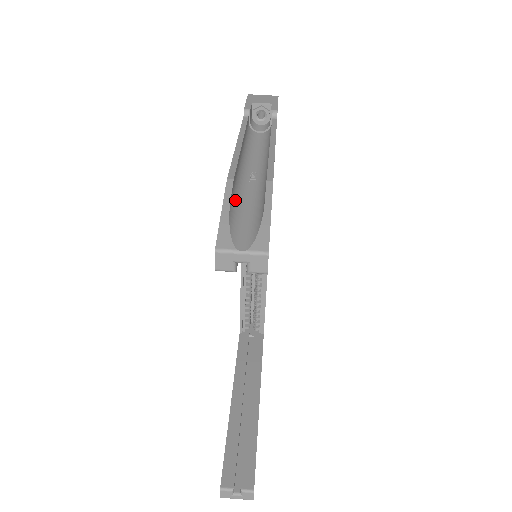
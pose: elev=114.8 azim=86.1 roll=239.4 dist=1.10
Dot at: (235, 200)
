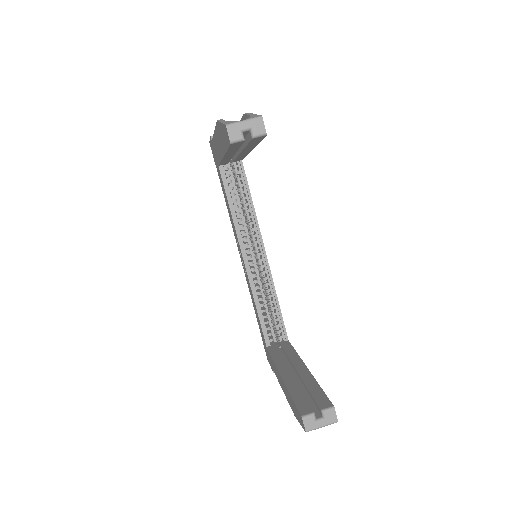
Dot at: occluded
